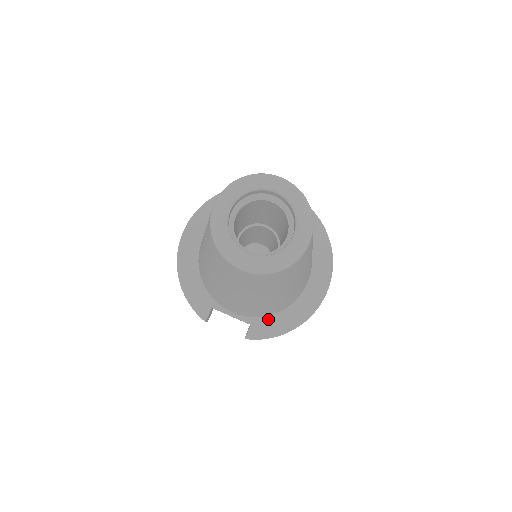
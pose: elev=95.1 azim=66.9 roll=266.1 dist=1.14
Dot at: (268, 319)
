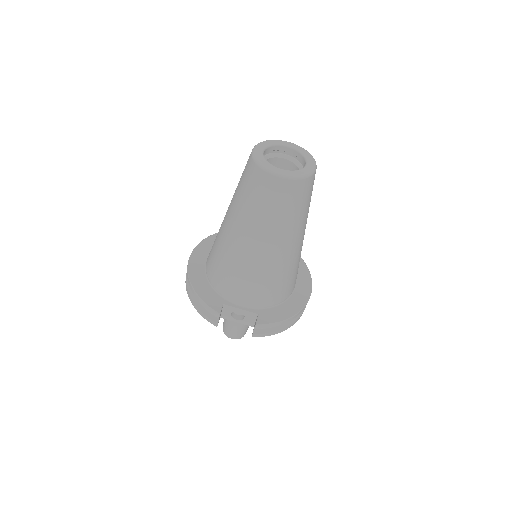
Dot at: (272, 310)
